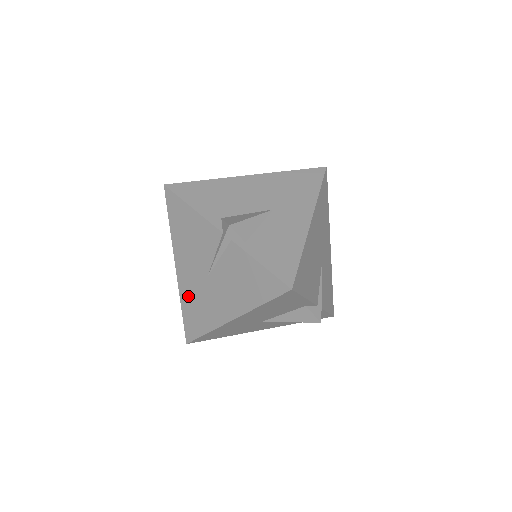
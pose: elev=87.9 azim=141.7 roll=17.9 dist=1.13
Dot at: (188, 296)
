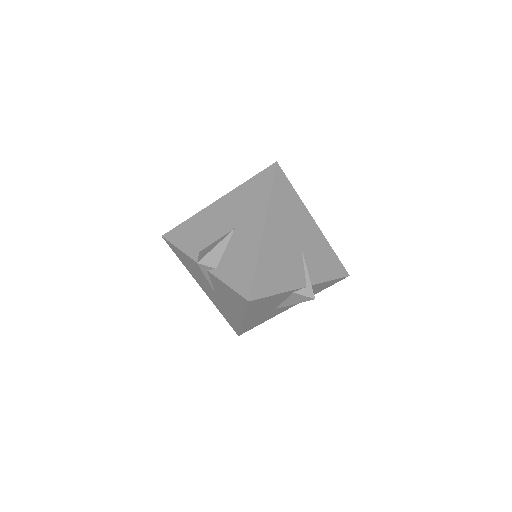
Dot at: (218, 306)
